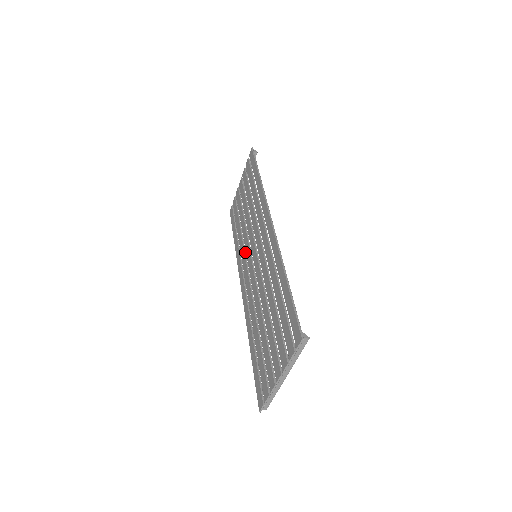
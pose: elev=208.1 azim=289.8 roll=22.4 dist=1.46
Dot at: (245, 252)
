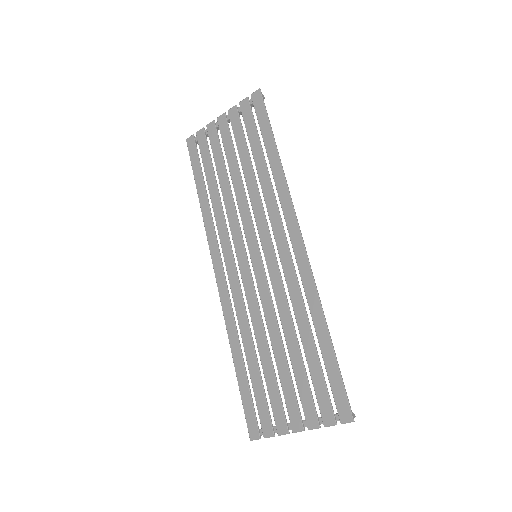
Dot at: (228, 232)
